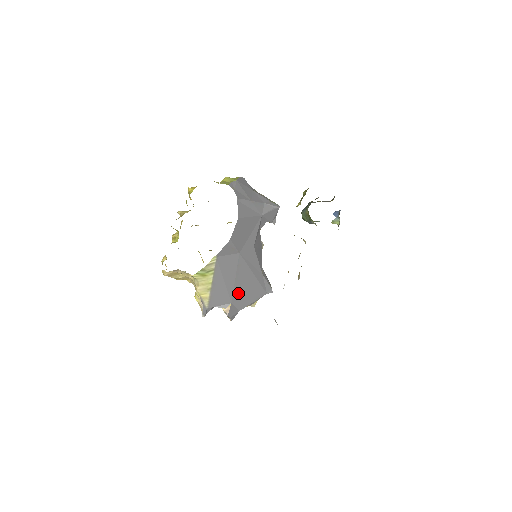
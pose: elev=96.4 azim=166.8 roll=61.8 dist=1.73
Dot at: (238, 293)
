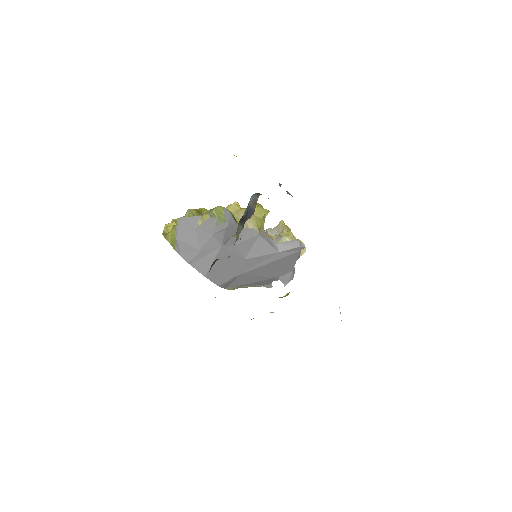
Dot at: (275, 273)
